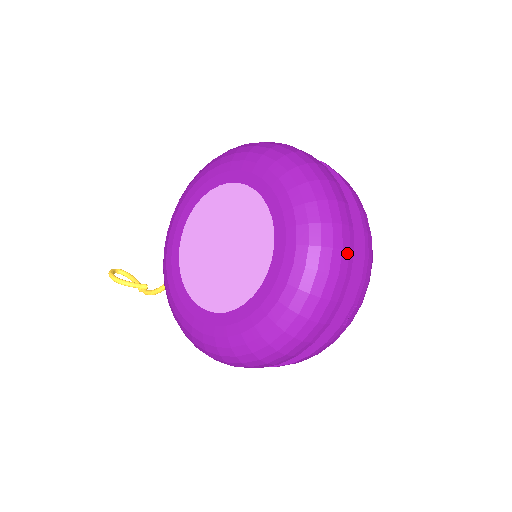
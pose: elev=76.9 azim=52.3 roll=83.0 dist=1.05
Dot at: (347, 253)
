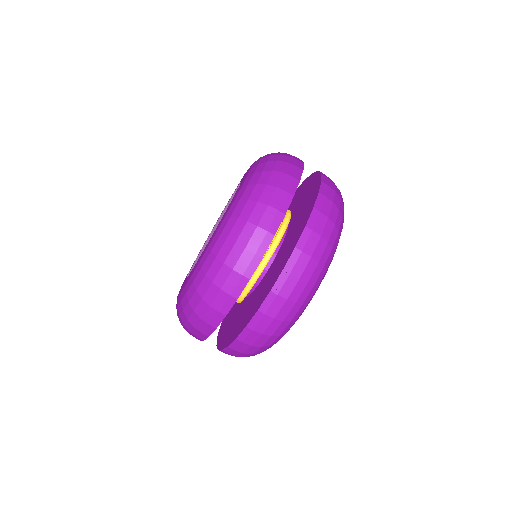
Dot at: (274, 211)
